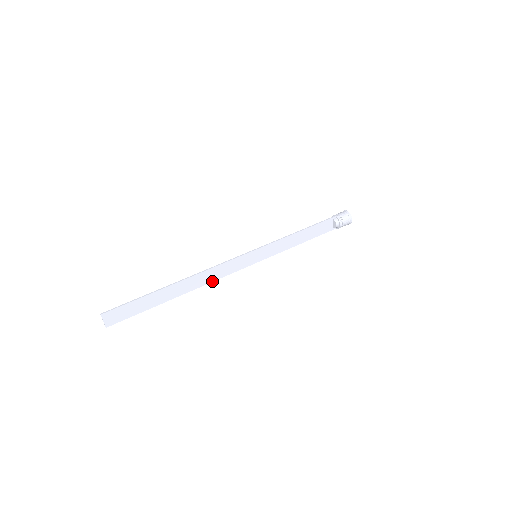
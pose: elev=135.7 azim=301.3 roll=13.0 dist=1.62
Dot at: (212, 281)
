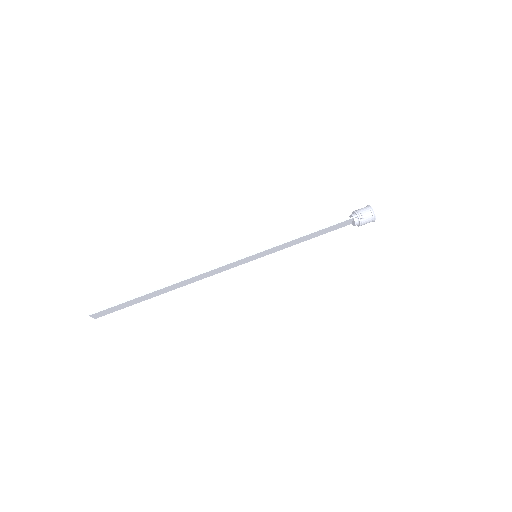
Dot at: occluded
